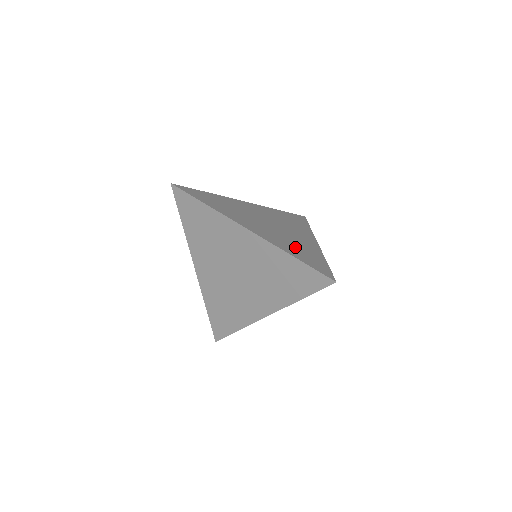
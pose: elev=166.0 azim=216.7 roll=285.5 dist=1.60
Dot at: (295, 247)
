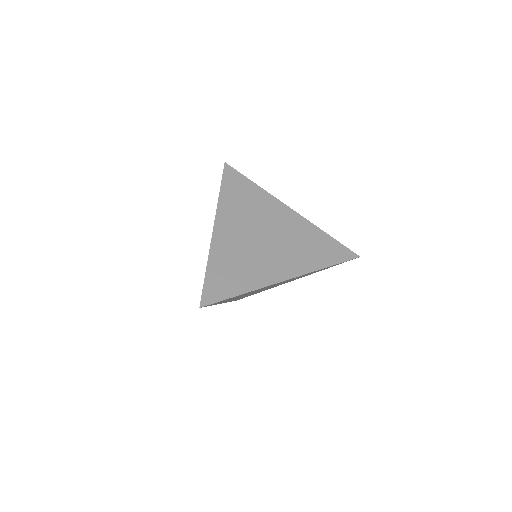
Dot at: occluded
